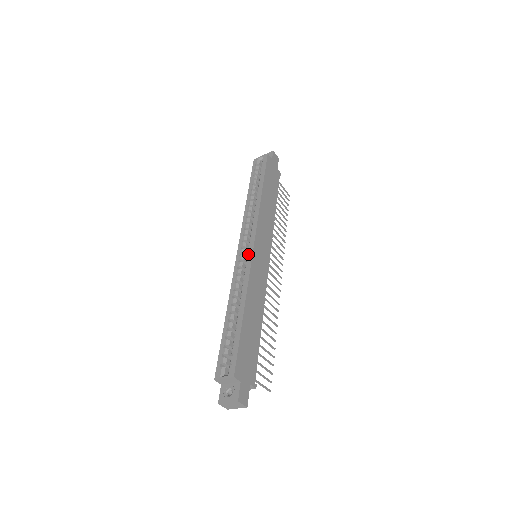
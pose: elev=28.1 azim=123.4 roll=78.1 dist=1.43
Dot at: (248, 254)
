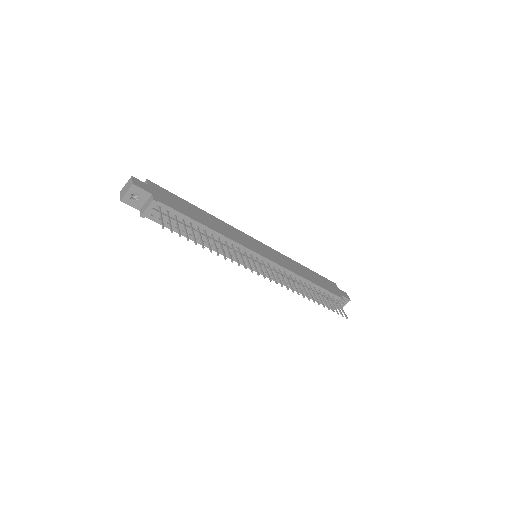
Dot at: occluded
